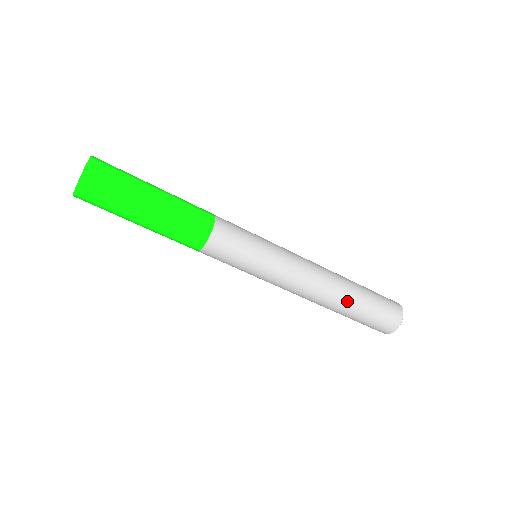
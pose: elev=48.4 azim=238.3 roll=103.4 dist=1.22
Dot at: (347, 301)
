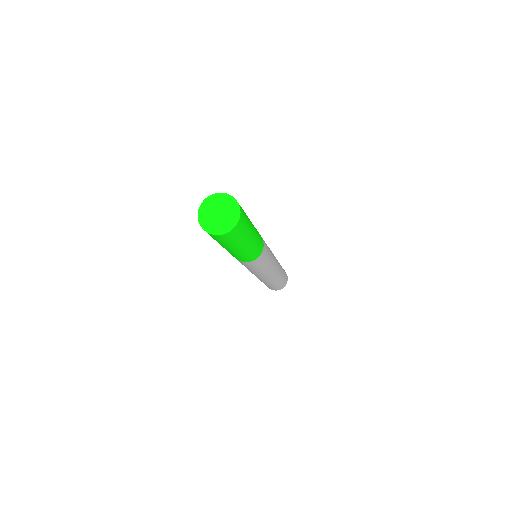
Dot at: (279, 278)
